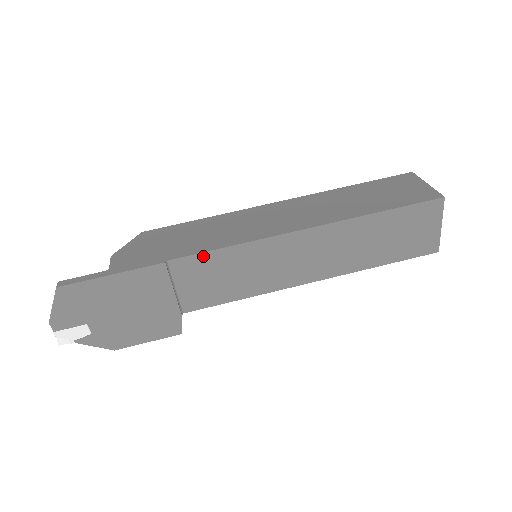
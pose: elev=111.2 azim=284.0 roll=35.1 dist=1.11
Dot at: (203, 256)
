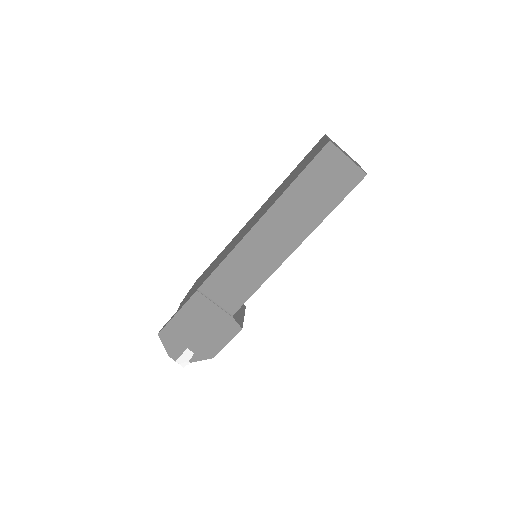
Dot at: (214, 275)
